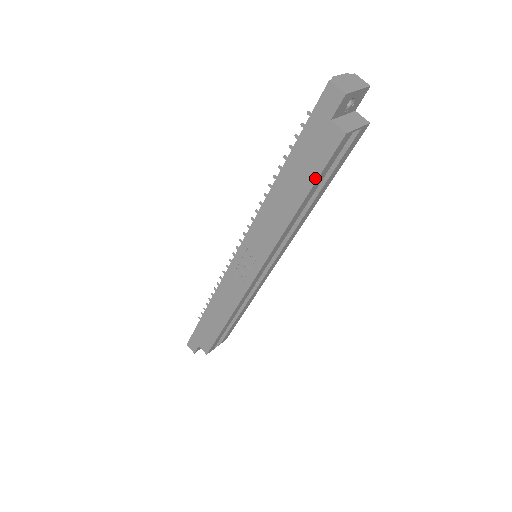
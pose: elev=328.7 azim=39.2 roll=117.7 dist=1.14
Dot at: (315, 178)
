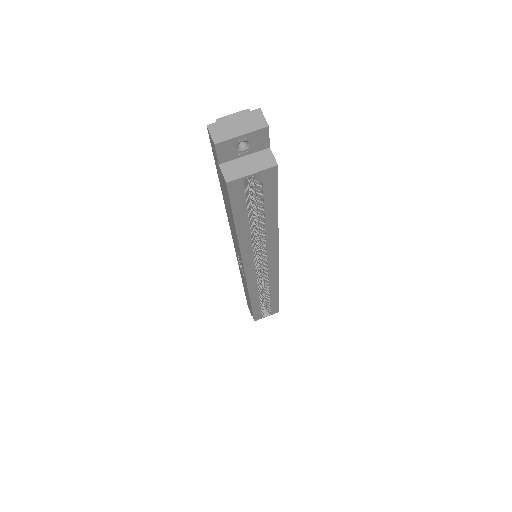
Dot at: (232, 213)
